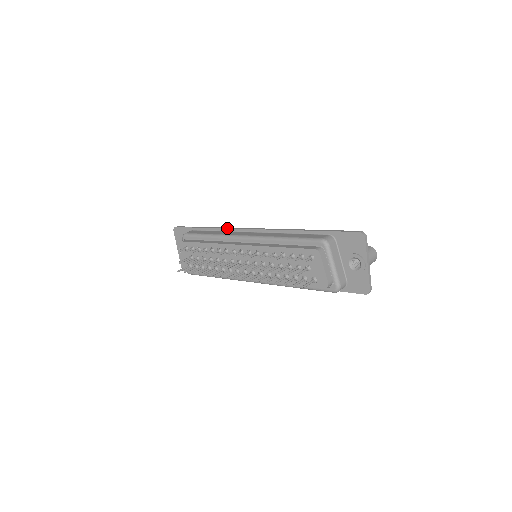
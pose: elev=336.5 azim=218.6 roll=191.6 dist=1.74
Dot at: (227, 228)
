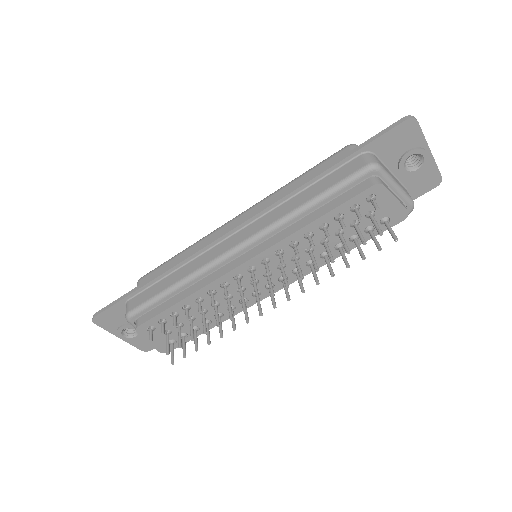
Dot at: (187, 257)
